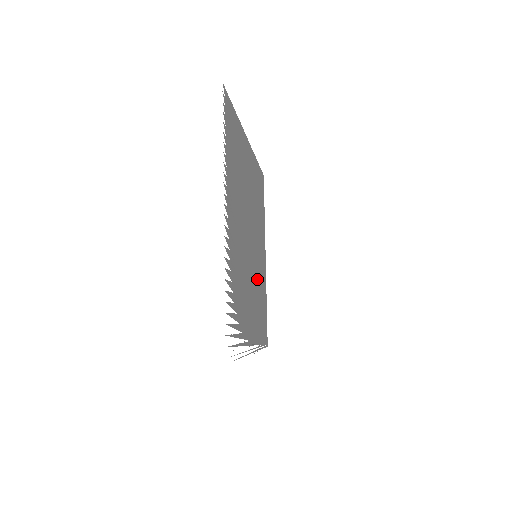
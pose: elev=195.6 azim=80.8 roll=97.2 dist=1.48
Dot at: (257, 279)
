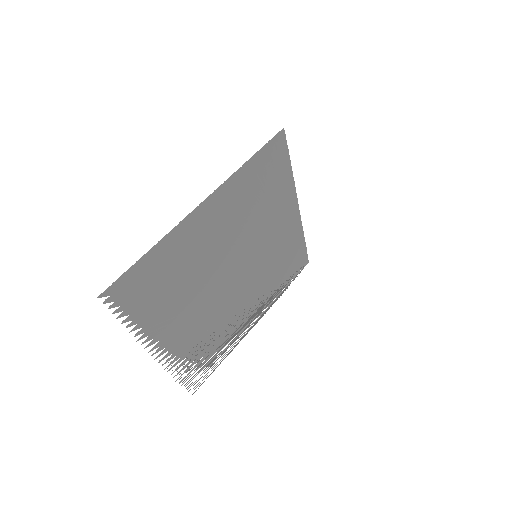
Dot at: (264, 265)
